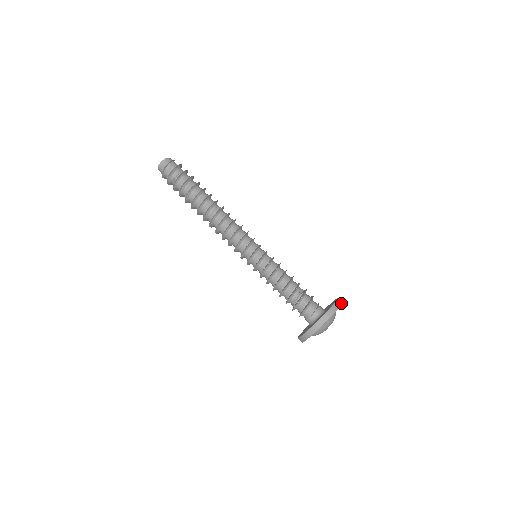
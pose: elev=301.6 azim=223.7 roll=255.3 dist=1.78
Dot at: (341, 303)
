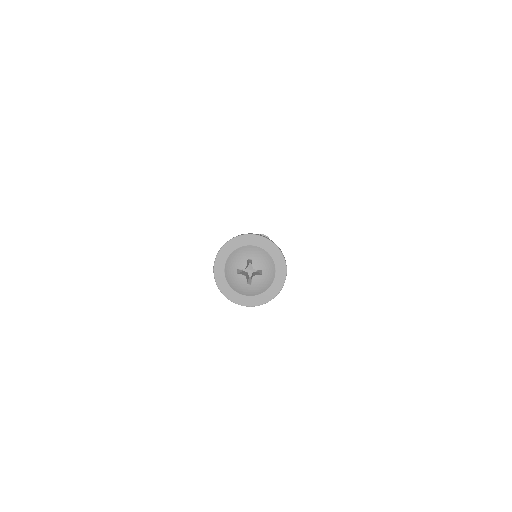
Dot at: occluded
